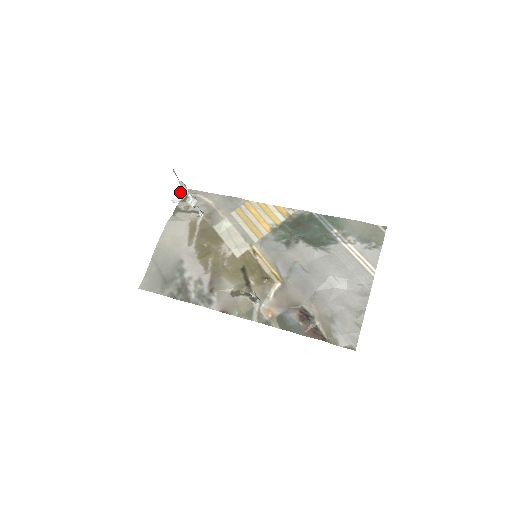
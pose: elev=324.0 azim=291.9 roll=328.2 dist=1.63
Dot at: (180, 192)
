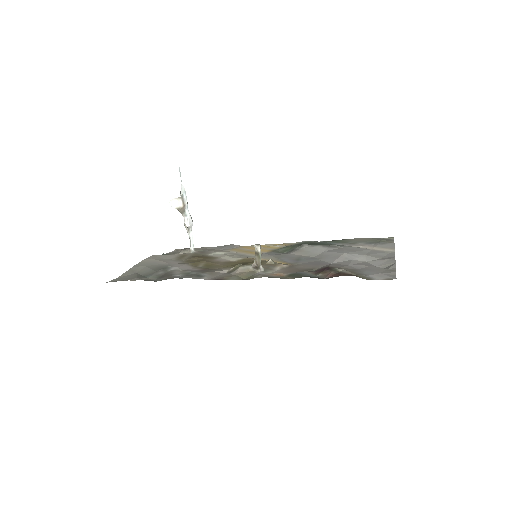
Dot at: (180, 198)
